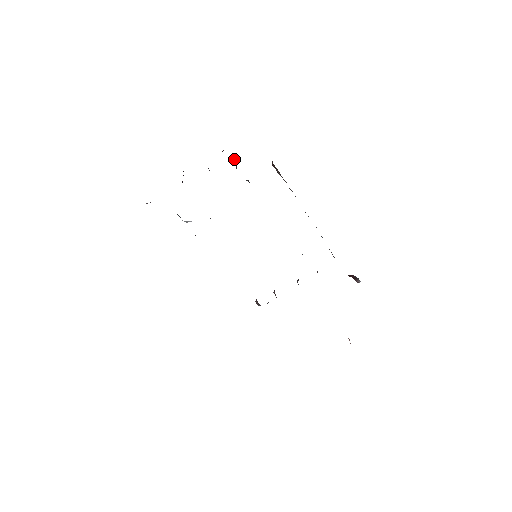
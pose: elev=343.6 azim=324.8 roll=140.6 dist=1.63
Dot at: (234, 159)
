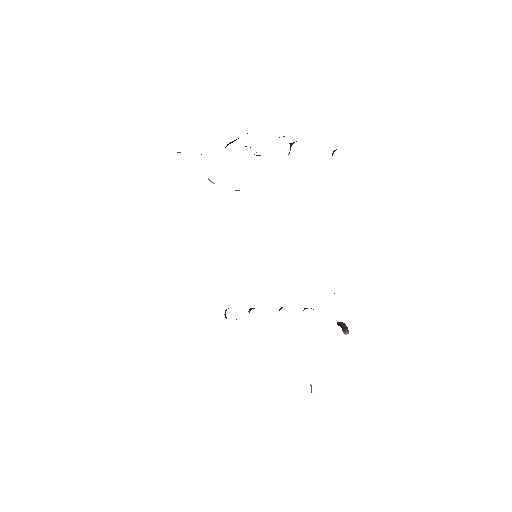
Dot at: (290, 145)
